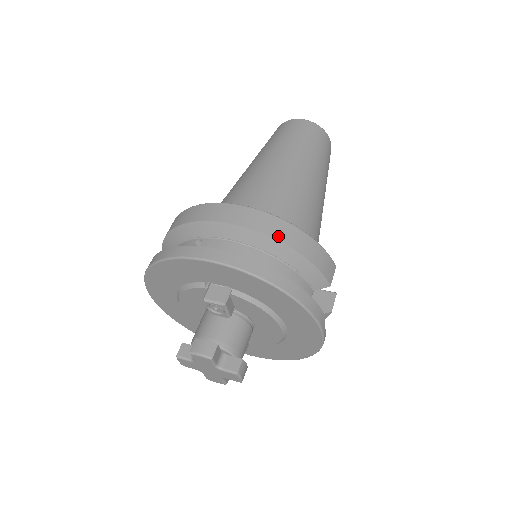
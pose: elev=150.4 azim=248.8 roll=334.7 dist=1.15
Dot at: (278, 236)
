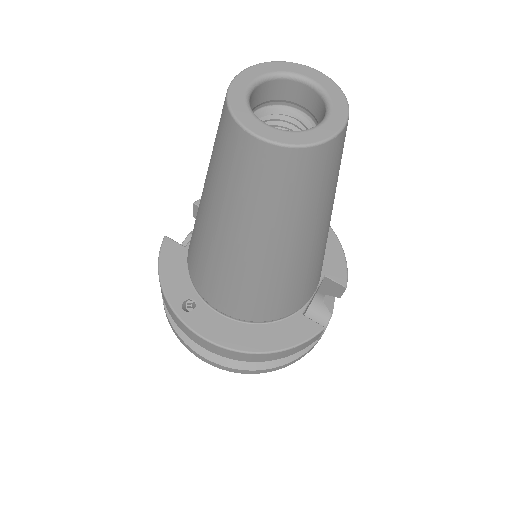
Dot at: (249, 360)
